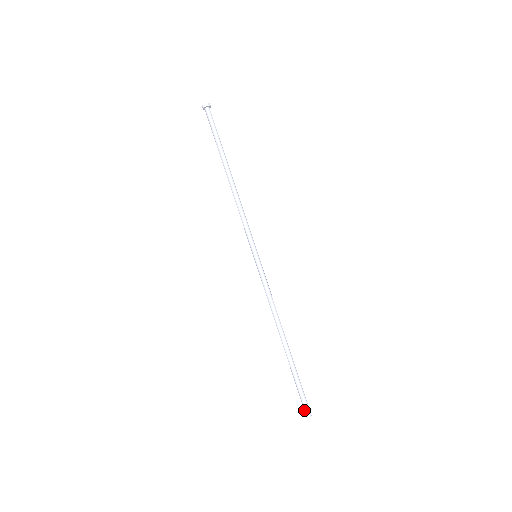
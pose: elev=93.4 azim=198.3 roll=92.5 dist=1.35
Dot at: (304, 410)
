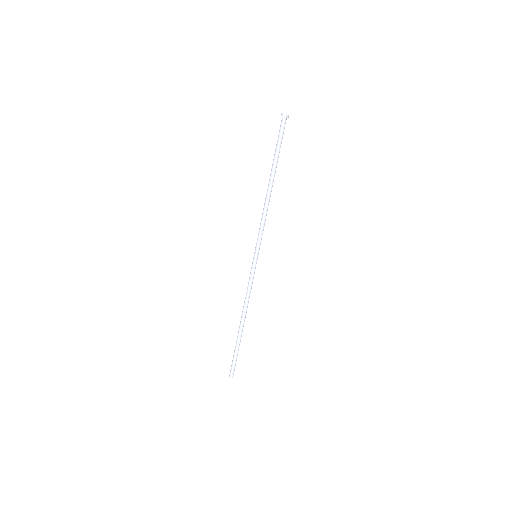
Dot at: (231, 370)
